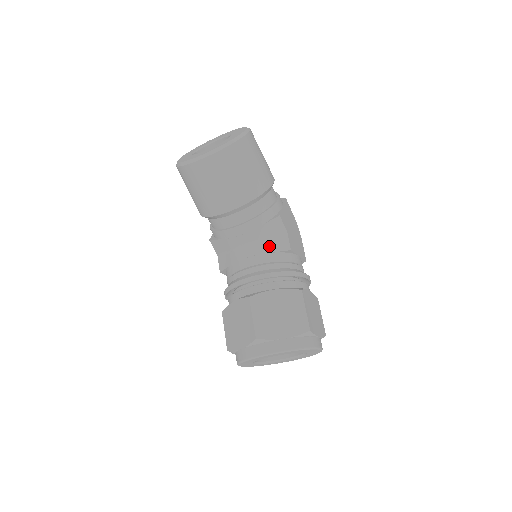
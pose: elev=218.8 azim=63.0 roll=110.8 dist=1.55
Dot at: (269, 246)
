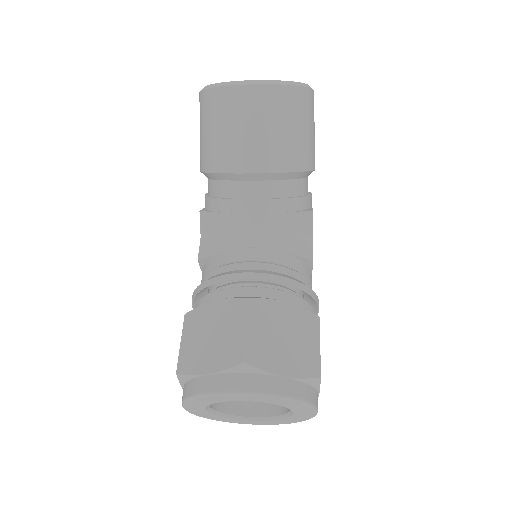
Dot at: (287, 244)
